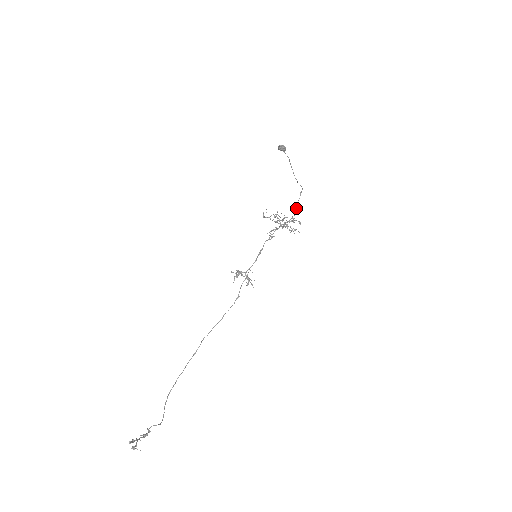
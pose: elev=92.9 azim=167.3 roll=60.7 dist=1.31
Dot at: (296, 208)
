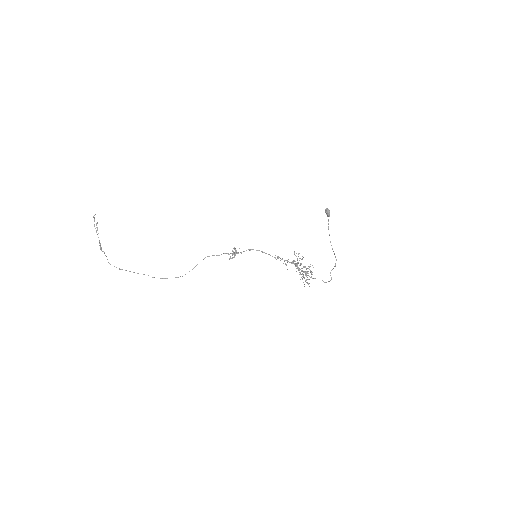
Dot at: occluded
